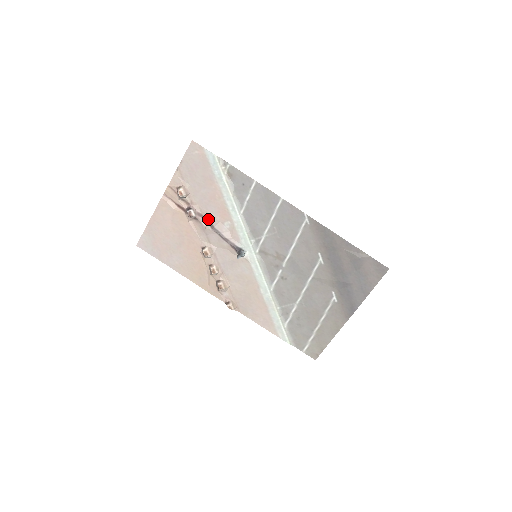
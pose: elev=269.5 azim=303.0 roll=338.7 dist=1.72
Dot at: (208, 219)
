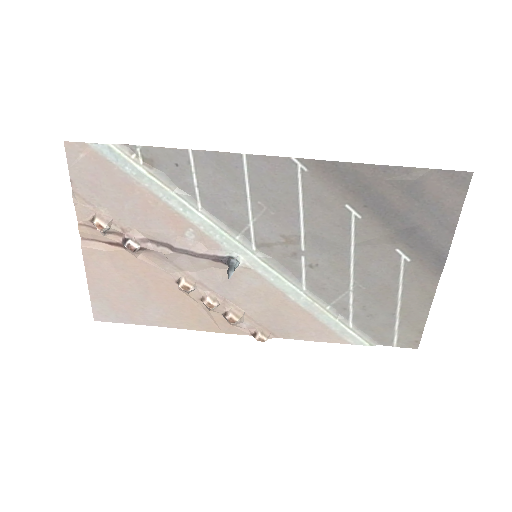
Dot at: (160, 240)
